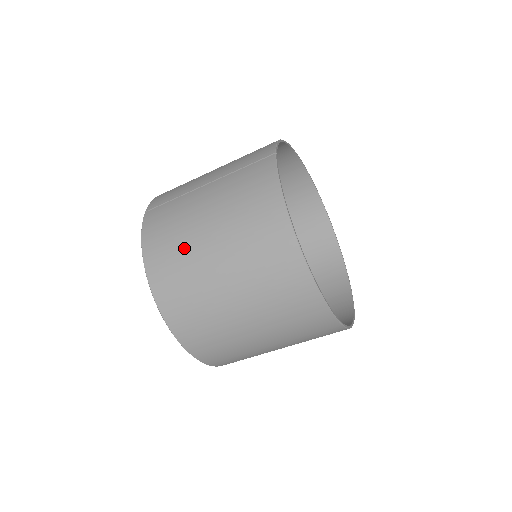
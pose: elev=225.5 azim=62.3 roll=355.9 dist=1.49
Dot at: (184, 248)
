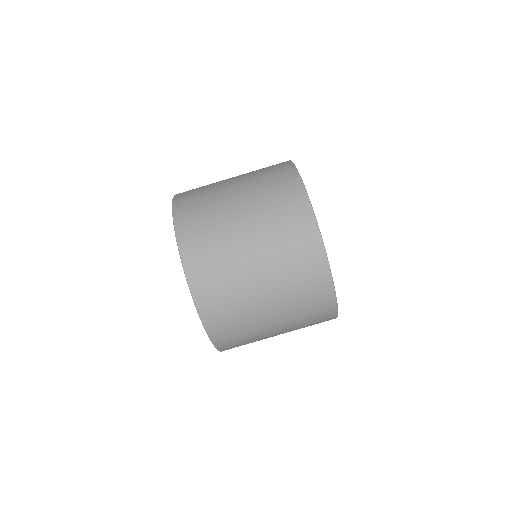
Dot at: (210, 184)
